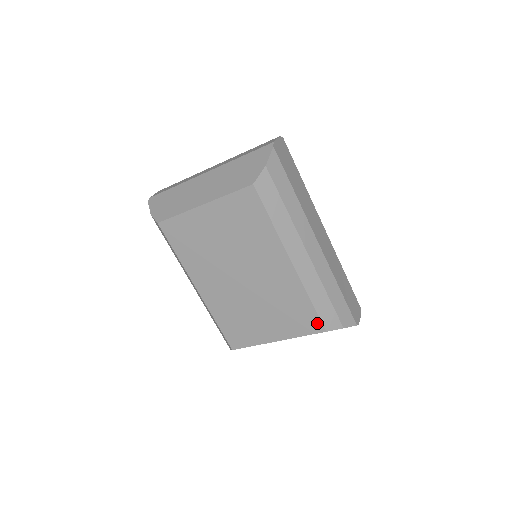
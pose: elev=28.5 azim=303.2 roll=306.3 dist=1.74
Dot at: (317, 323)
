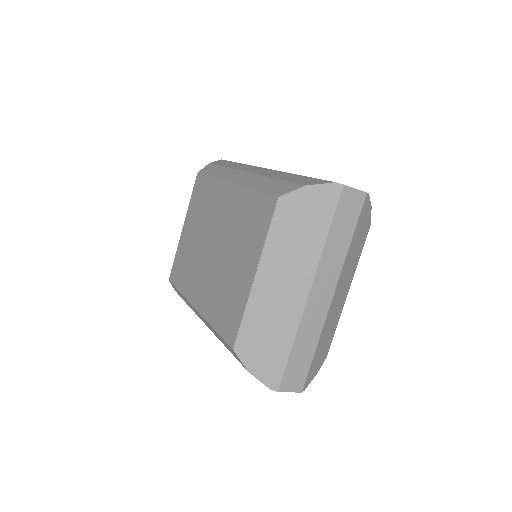
Dot at: (268, 201)
